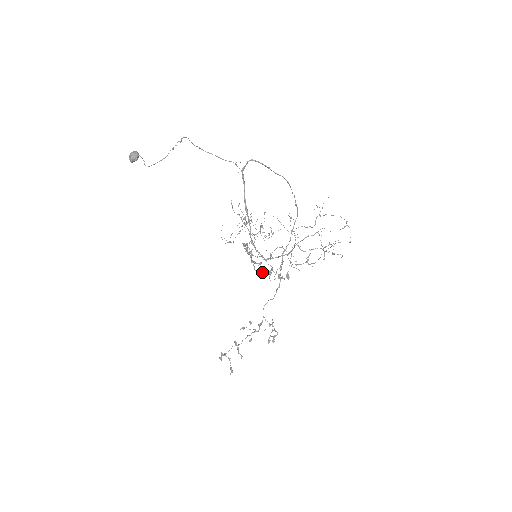
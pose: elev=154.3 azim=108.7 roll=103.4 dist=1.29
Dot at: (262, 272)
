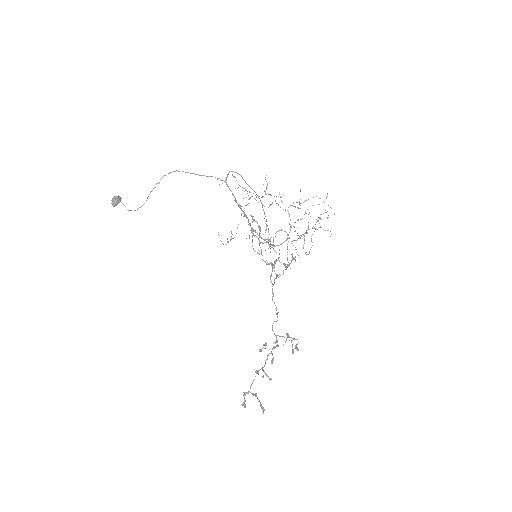
Dot at: (268, 263)
